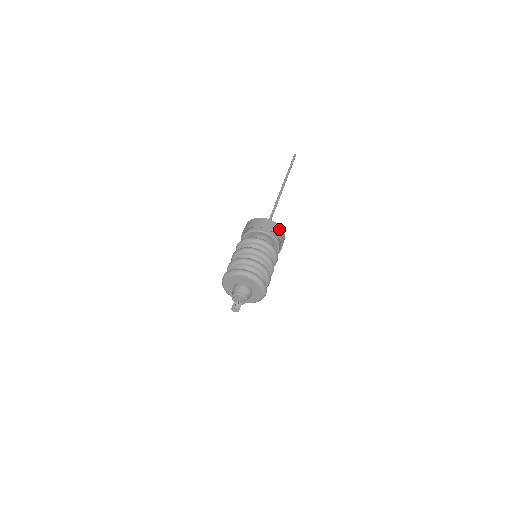
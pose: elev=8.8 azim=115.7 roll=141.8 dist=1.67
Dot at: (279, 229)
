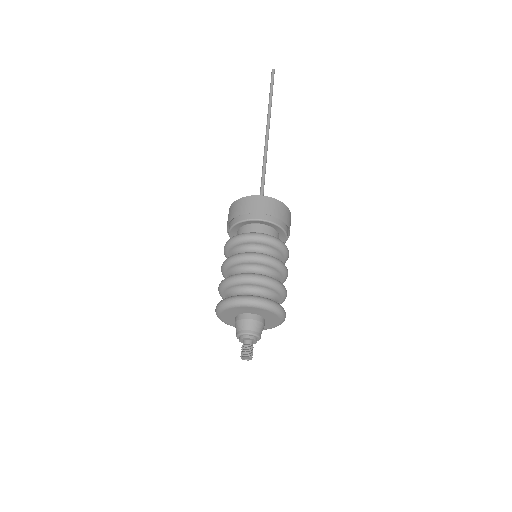
Dot at: (289, 214)
